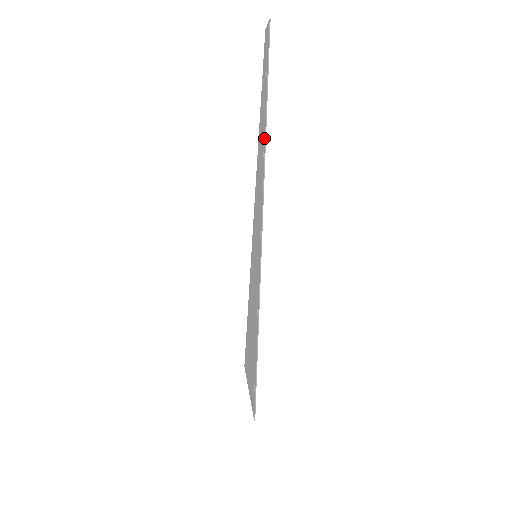
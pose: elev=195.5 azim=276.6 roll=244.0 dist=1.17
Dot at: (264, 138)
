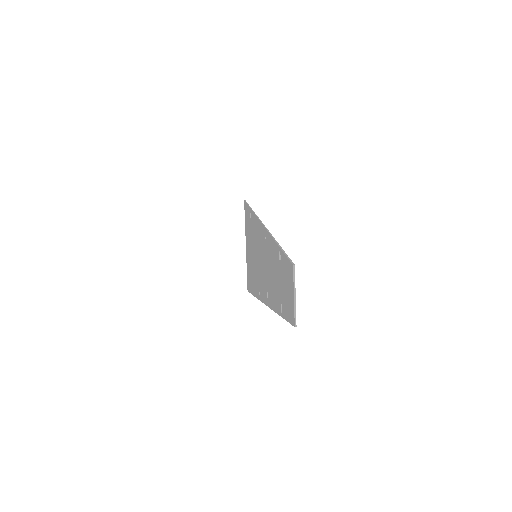
Dot at: (270, 303)
